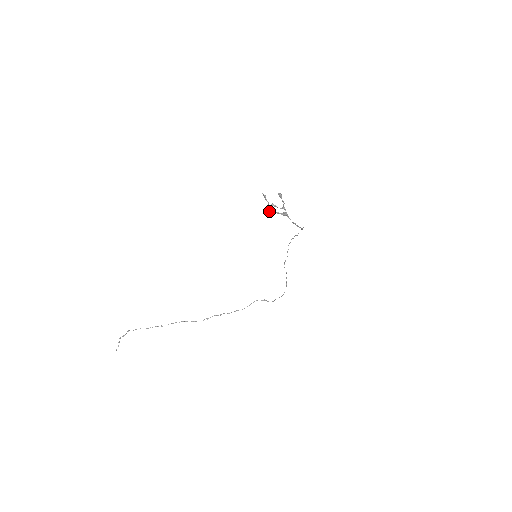
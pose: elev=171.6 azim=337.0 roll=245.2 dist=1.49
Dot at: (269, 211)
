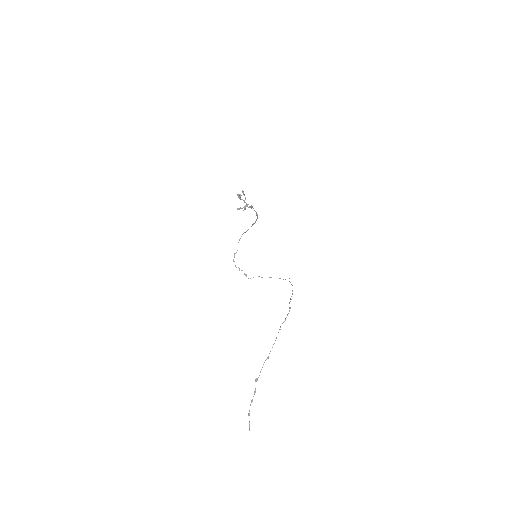
Dot at: (245, 209)
